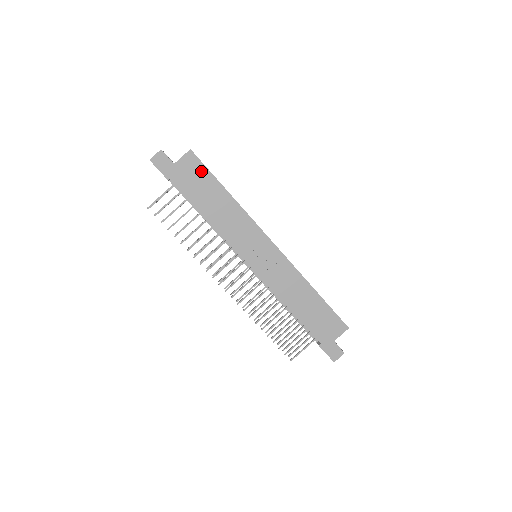
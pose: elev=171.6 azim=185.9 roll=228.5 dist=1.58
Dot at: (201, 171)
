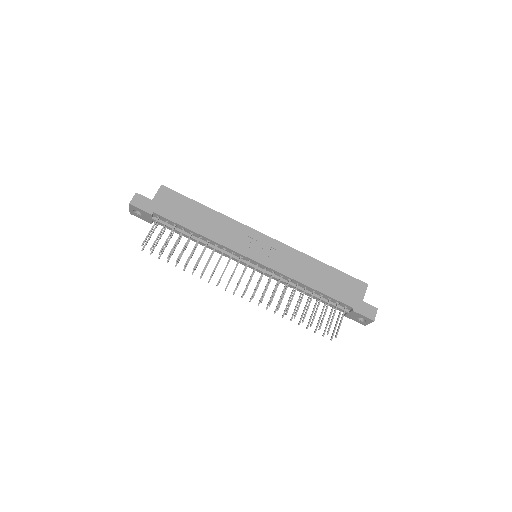
Dot at: (178, 198)
